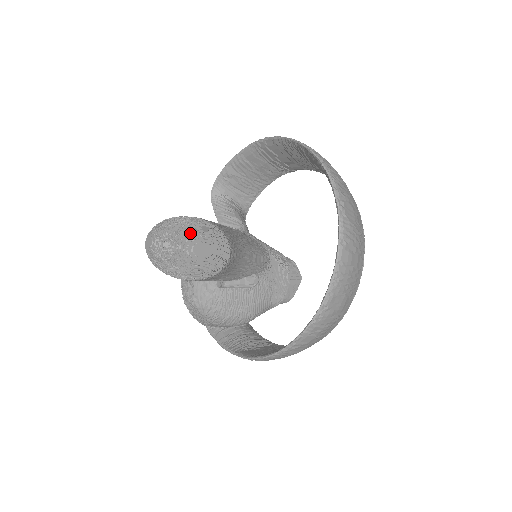
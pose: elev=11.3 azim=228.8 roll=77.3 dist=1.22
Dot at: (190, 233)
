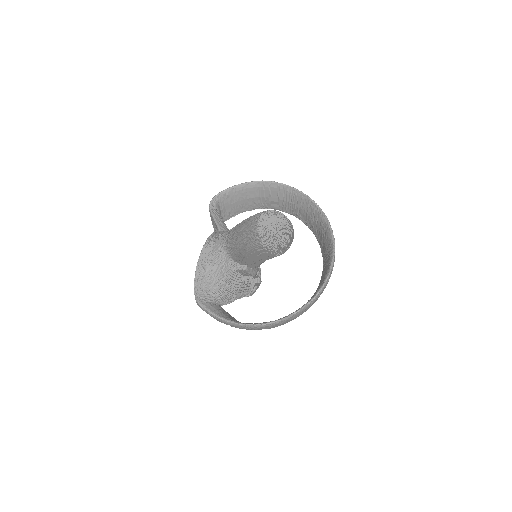
Dot at: (291, 223)
